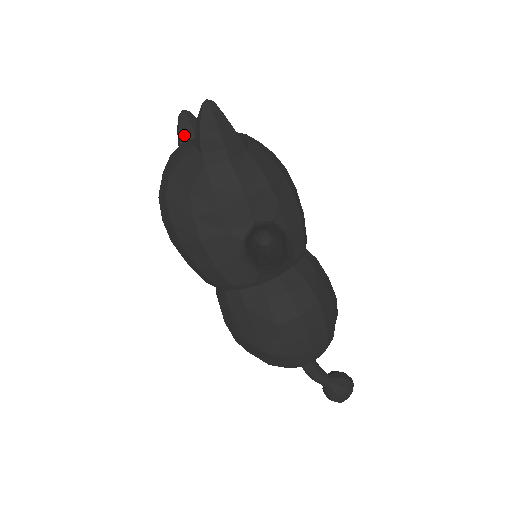
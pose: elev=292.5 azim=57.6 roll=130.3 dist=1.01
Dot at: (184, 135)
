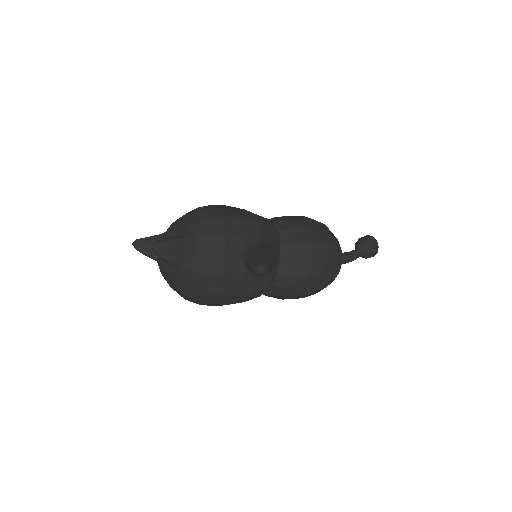
Dot at: (151, 255)
